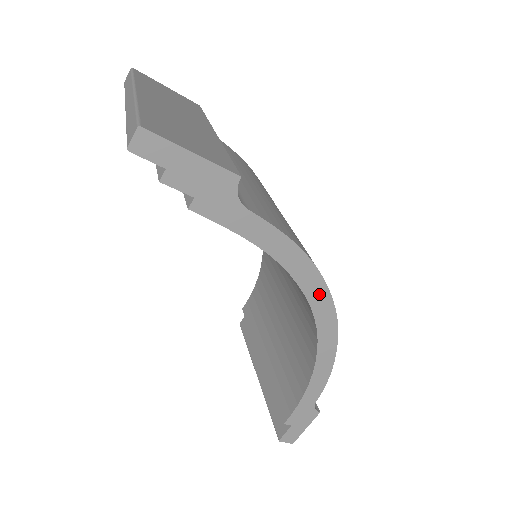
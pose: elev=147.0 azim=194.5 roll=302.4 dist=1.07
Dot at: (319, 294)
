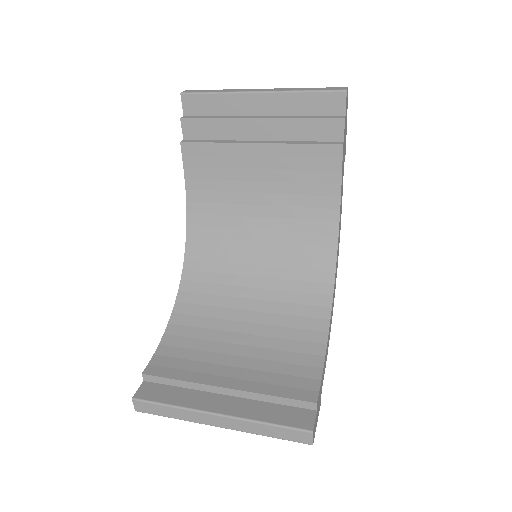
Dot at: (337, 265)
